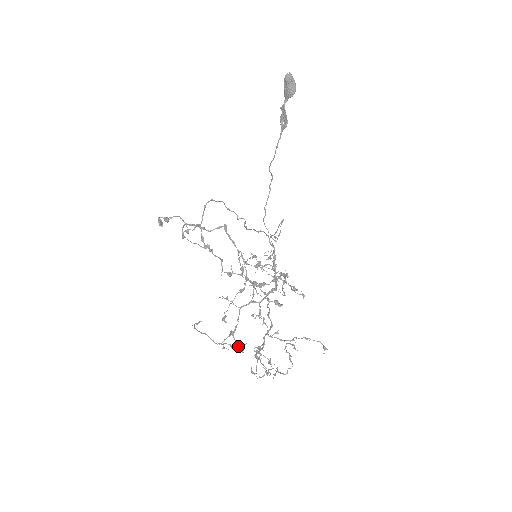
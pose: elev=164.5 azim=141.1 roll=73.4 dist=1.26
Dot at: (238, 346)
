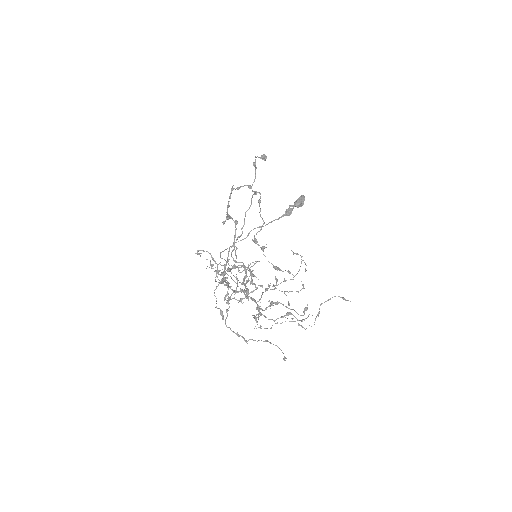
Dot at: occluded
